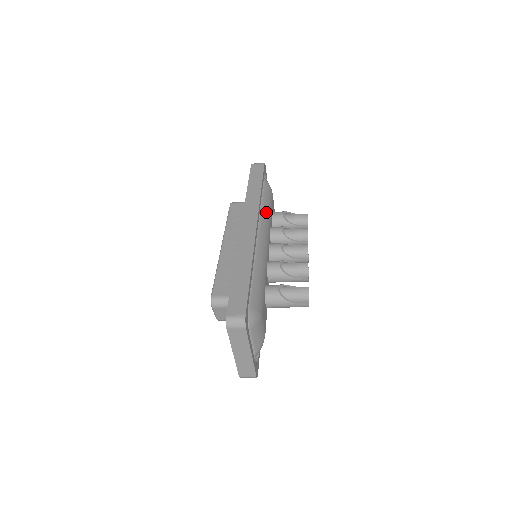
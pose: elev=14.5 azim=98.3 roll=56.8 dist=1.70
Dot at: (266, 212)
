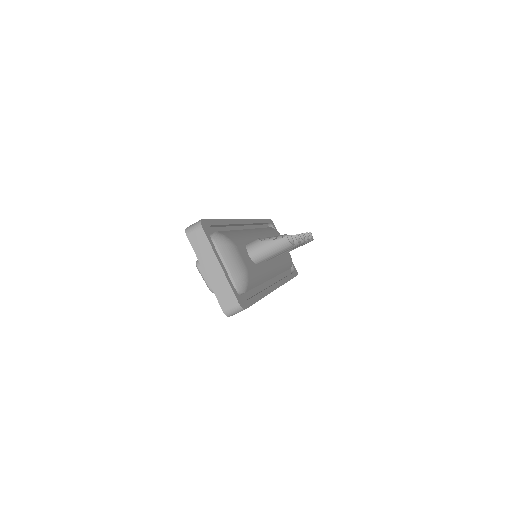
Dot at: (265, 231)
